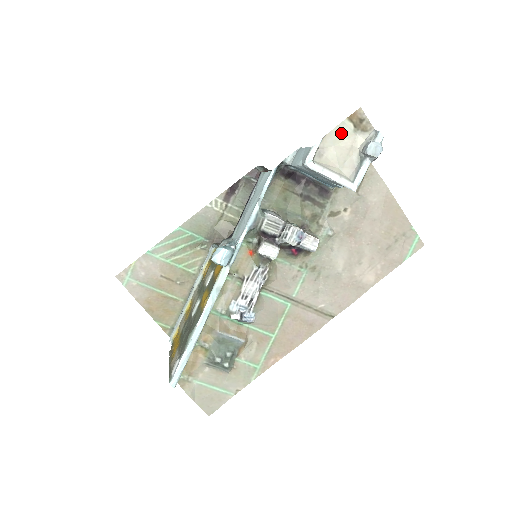
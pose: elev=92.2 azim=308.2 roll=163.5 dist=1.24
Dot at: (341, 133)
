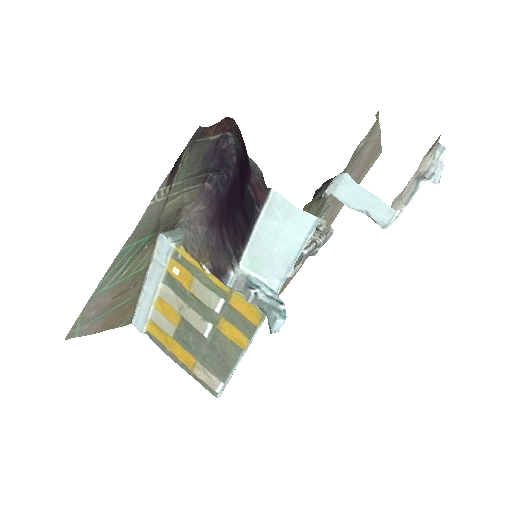
Dot at: occluded
